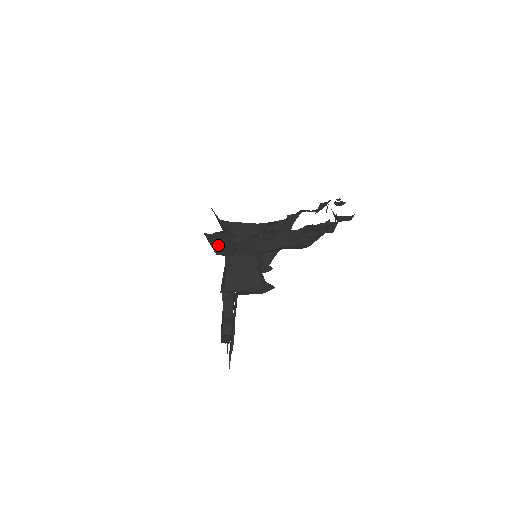
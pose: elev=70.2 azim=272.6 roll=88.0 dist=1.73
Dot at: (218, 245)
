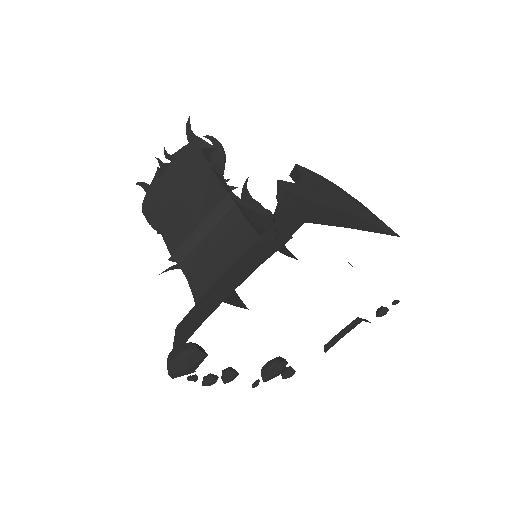
Dot at: occluded
